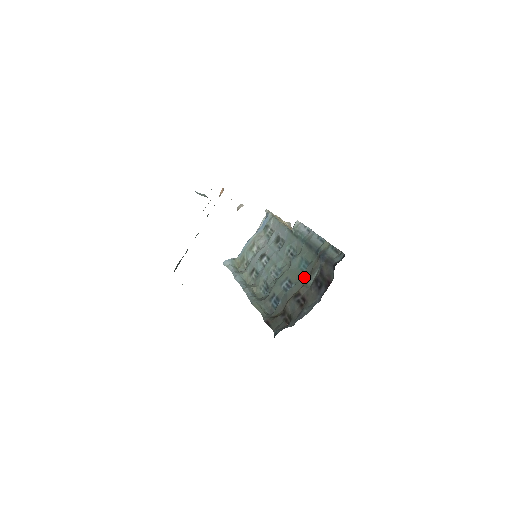
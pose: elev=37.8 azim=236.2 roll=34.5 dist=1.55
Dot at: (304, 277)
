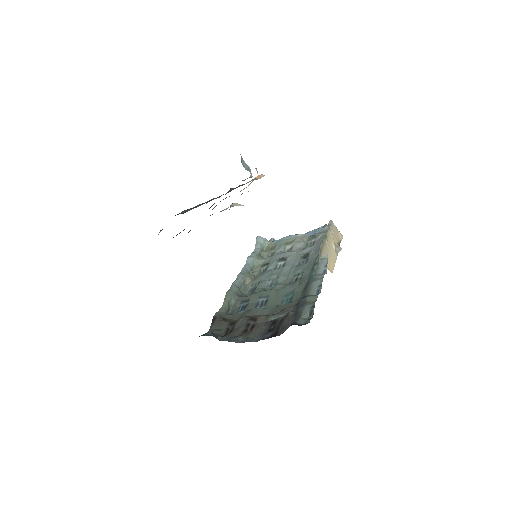
Dot at: (275, 309)
